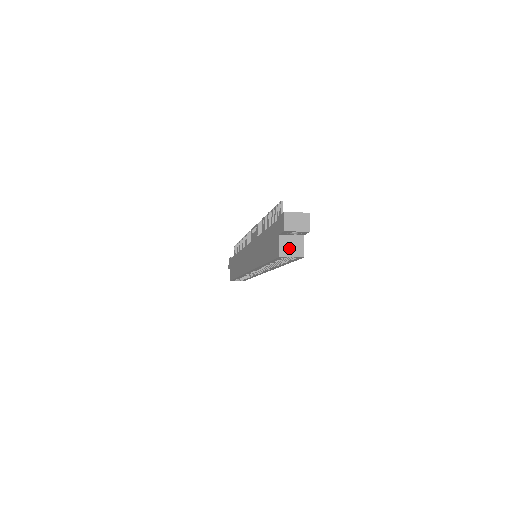
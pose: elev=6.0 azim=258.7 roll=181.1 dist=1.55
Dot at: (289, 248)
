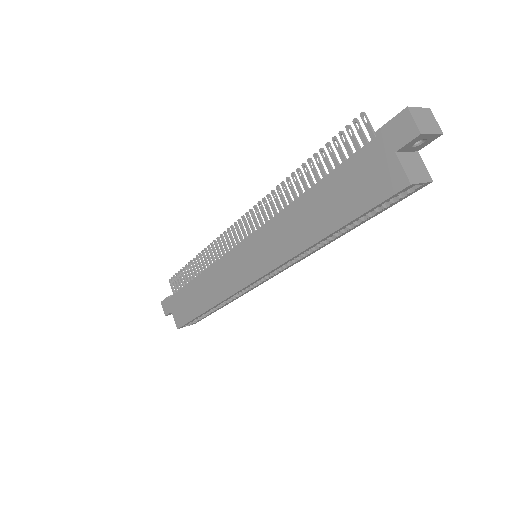
Dot at: (413, 171)
